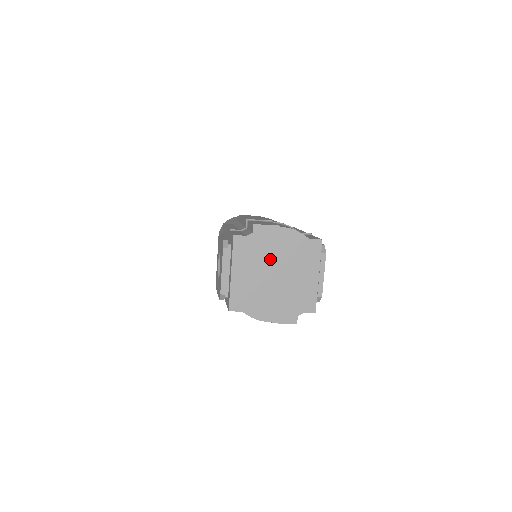
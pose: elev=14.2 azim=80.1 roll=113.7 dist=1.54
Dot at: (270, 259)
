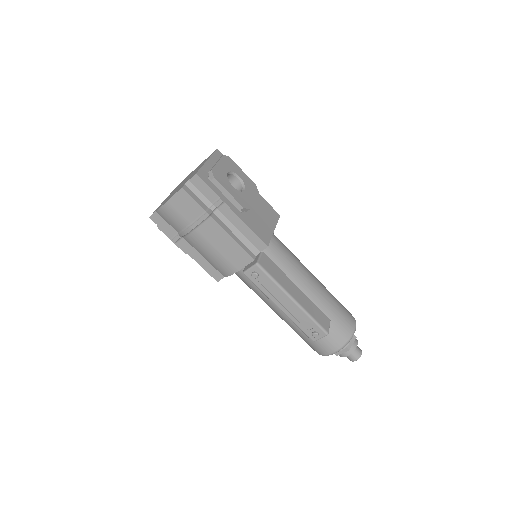
Dot at: occluded
